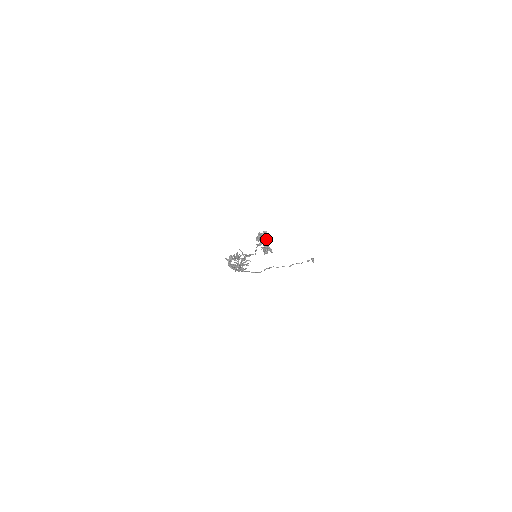
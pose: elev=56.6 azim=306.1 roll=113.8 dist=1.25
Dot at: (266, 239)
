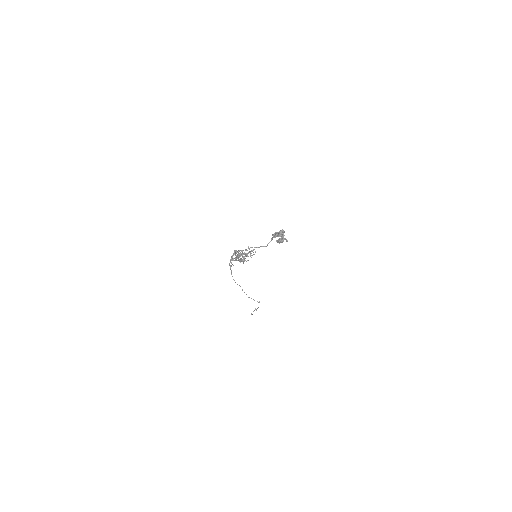
Dot at: (282, 235)
